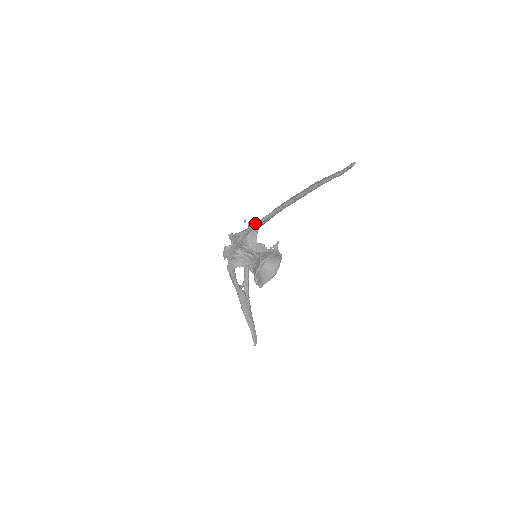
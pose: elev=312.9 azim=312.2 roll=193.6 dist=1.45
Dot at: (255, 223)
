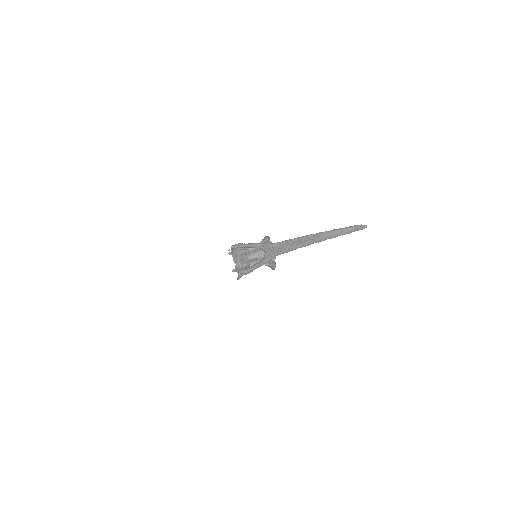
Dot at: (265, 263)
